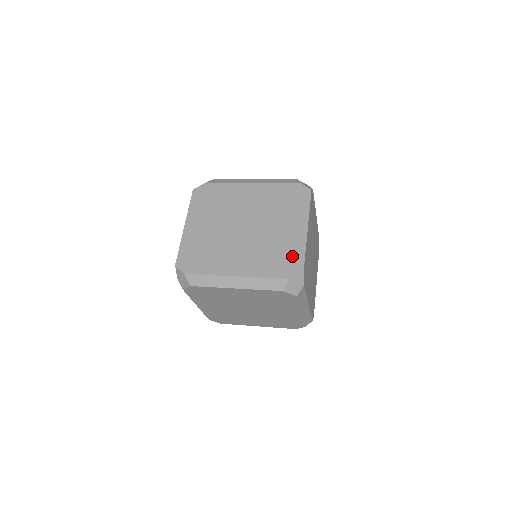
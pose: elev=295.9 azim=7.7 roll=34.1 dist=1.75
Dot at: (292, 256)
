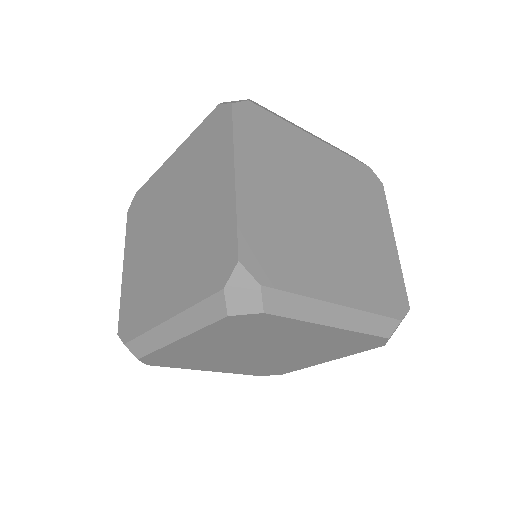
Dot at: (221, 242)
